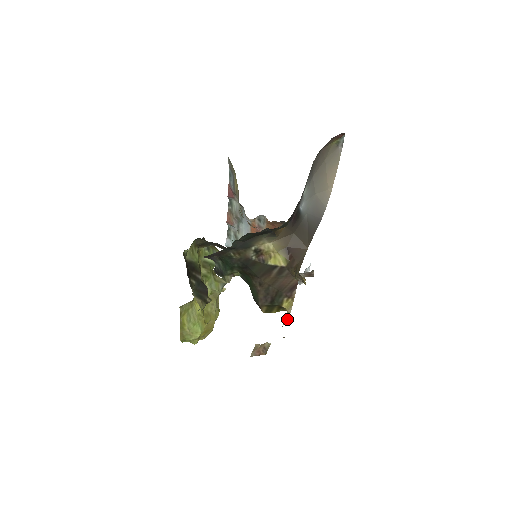
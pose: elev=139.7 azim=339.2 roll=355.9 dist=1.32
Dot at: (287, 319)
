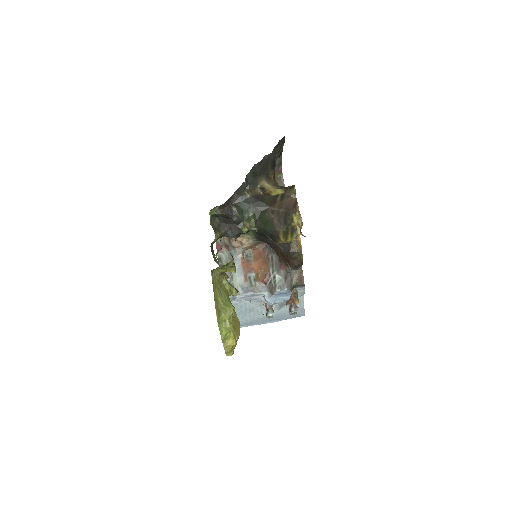
Dot at: (301, 226)
